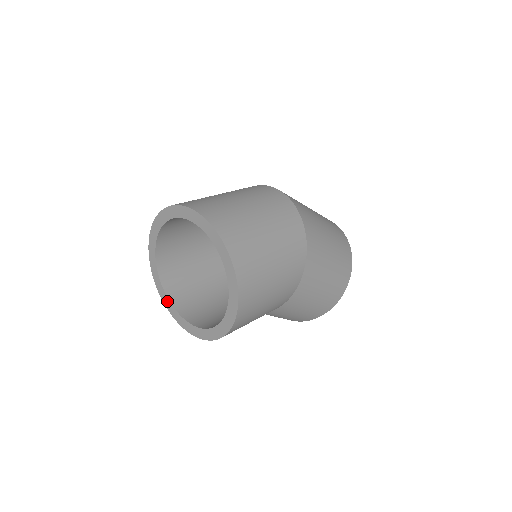
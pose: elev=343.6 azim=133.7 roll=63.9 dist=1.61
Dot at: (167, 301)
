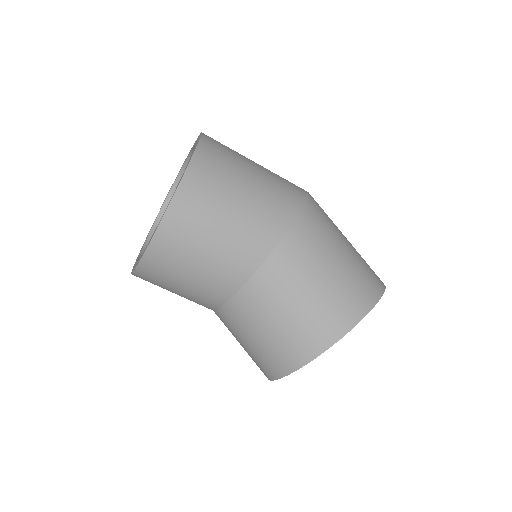
Dot at: (136, 261)
